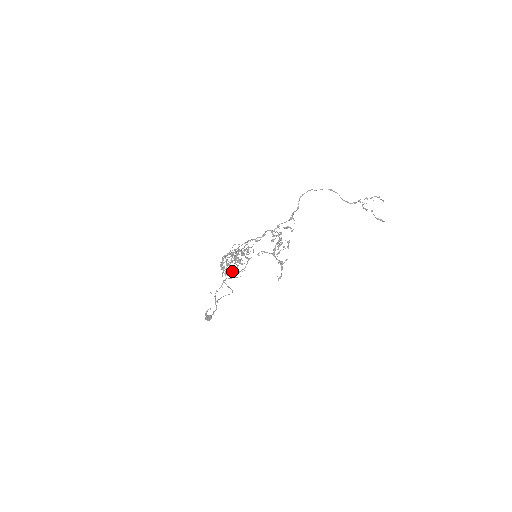
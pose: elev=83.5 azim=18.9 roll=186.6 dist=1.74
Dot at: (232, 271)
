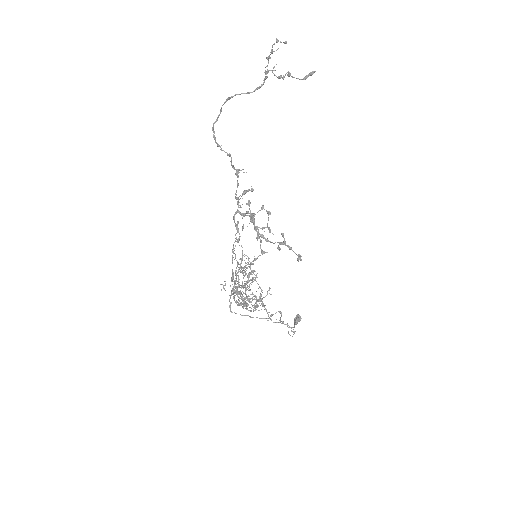
Dot at: (254, 307)
